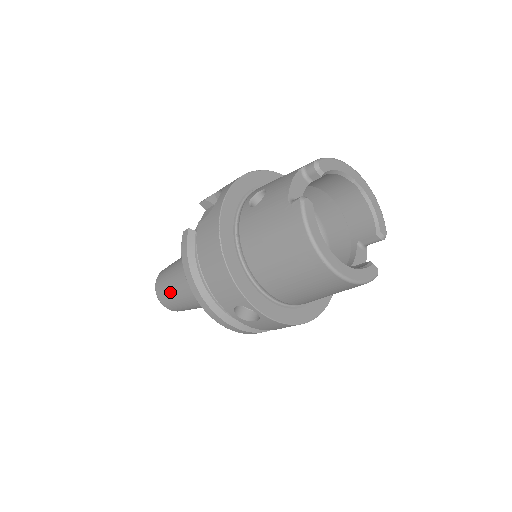
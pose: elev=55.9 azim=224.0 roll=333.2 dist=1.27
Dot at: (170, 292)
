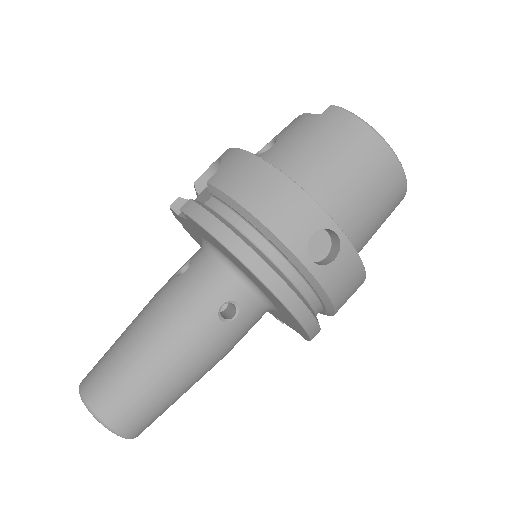
Dot at: (131, 372)
